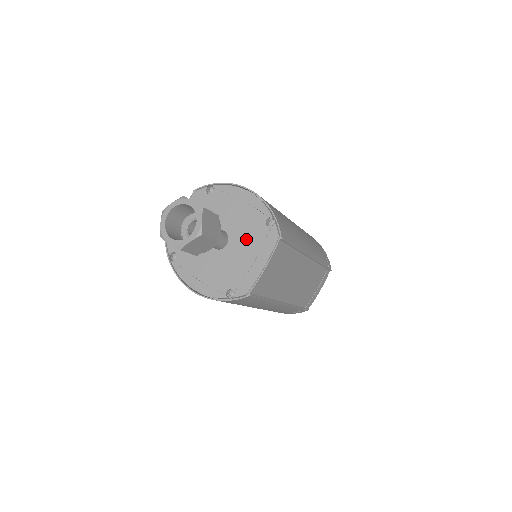
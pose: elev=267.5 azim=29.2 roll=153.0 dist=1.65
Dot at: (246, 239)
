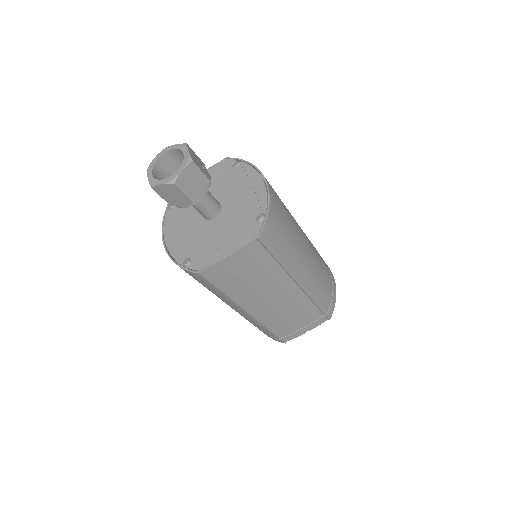
Dot at: (231, 222)
